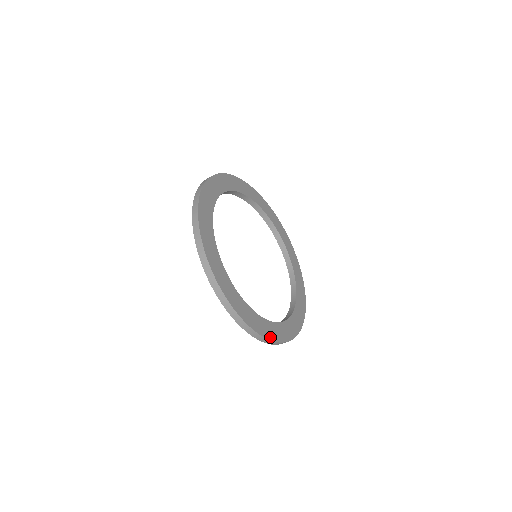
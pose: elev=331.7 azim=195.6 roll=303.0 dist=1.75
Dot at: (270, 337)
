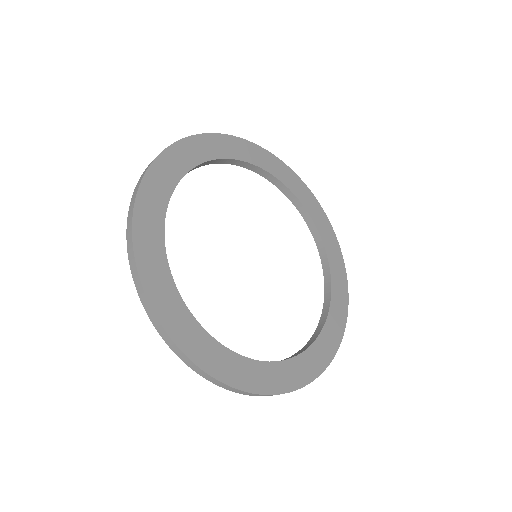
Dot at: (329, 358)
